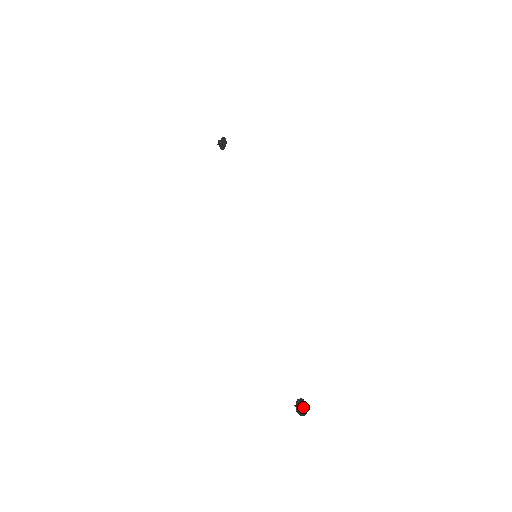
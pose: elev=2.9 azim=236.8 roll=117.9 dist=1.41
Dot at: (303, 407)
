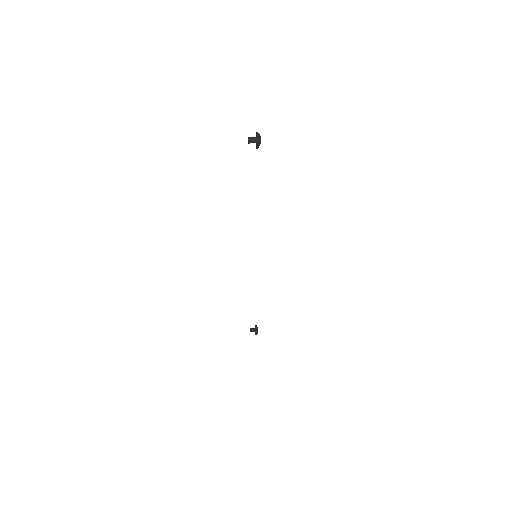
Dot at: (255, 333)
